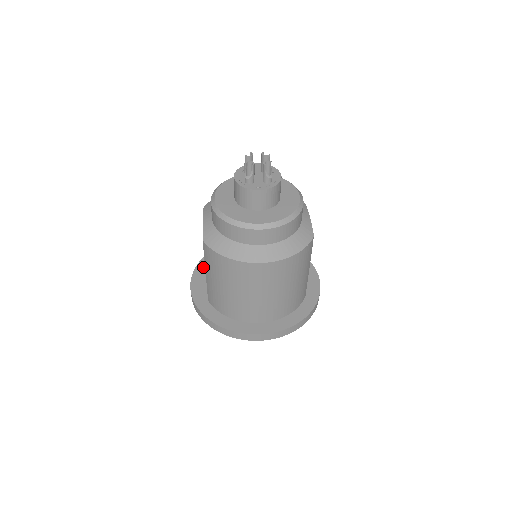
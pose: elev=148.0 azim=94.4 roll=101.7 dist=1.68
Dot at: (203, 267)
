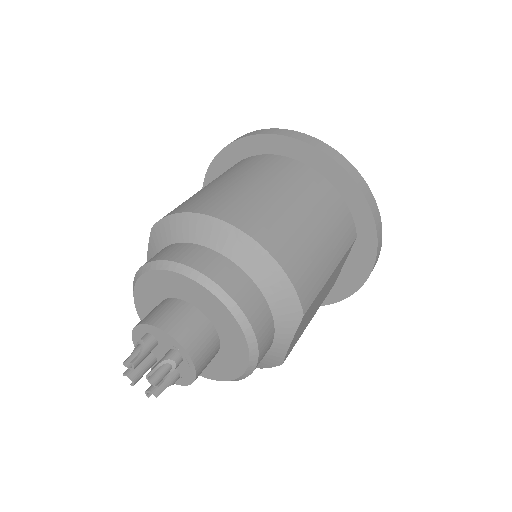
Dot at: (221, 167)
